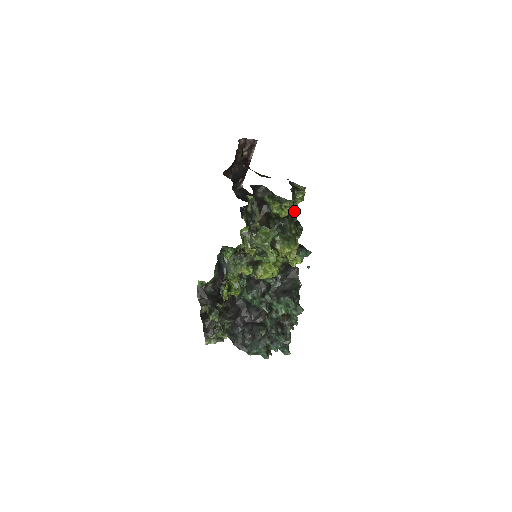
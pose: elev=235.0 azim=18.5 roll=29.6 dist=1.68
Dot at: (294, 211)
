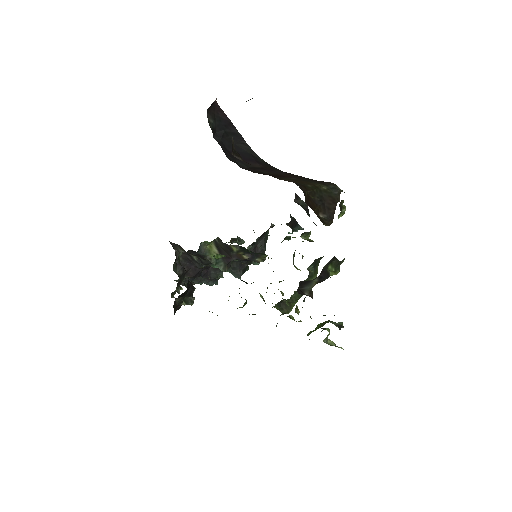
Dot at: occluded
